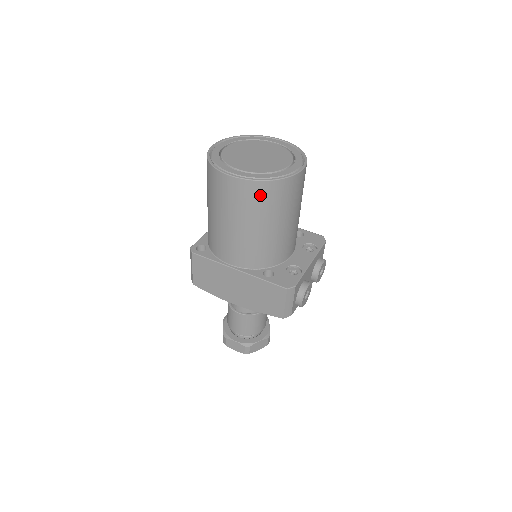
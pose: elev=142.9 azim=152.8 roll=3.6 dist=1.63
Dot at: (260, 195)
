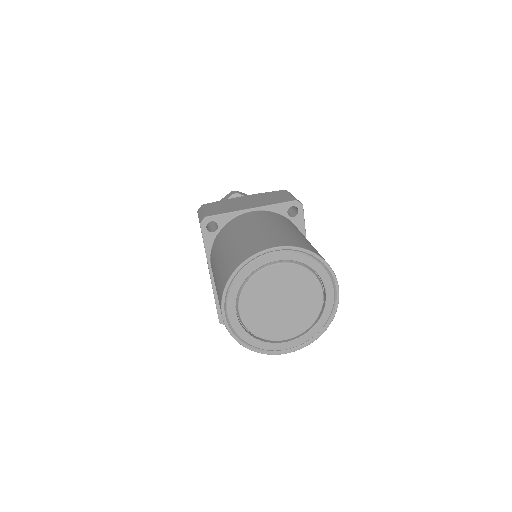
Dot at: occluded
